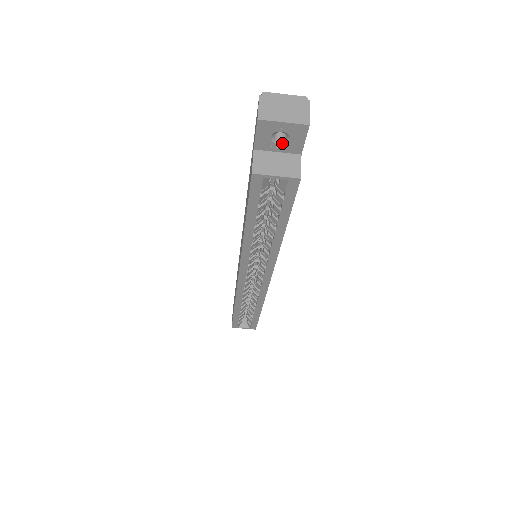
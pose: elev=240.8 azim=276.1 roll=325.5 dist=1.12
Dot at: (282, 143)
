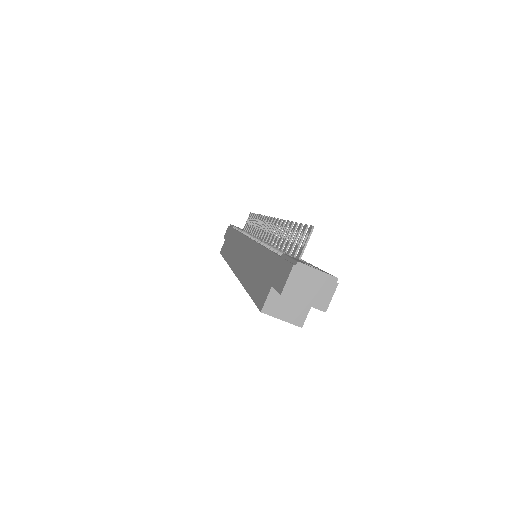
Dot at: occluded
